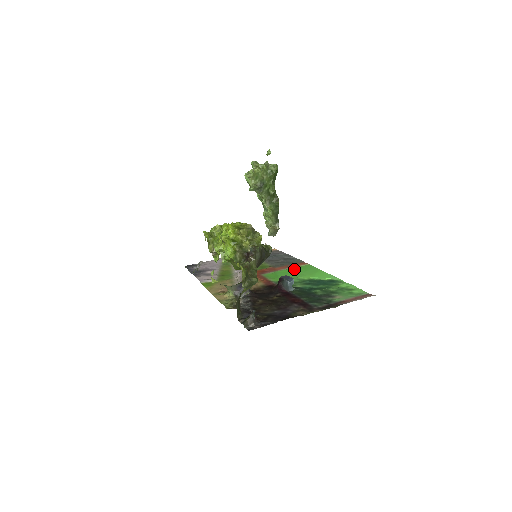
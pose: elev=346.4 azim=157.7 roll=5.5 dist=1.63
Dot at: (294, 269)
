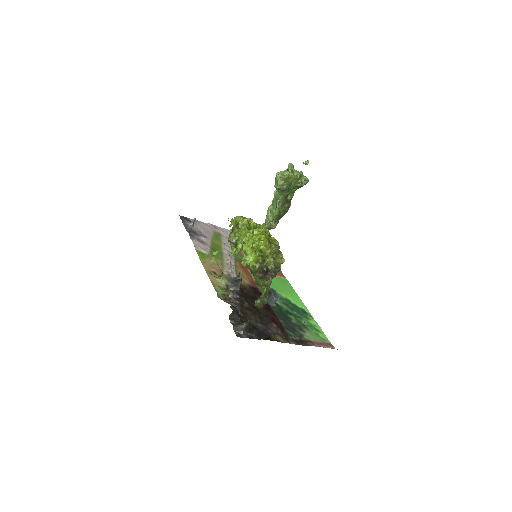
Dot at: (275, 278)
